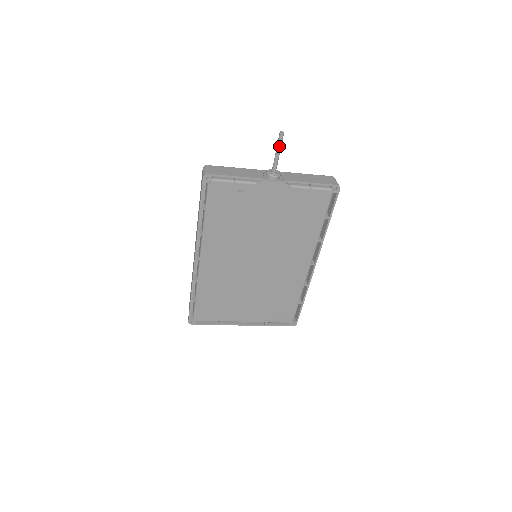
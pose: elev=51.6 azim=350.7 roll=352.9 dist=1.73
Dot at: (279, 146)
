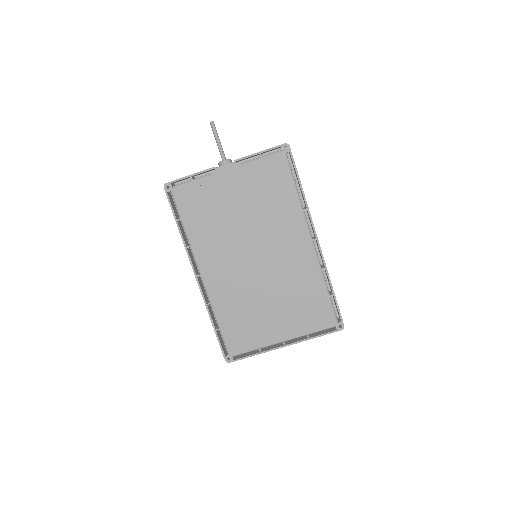
Dot at: (215, 134)
